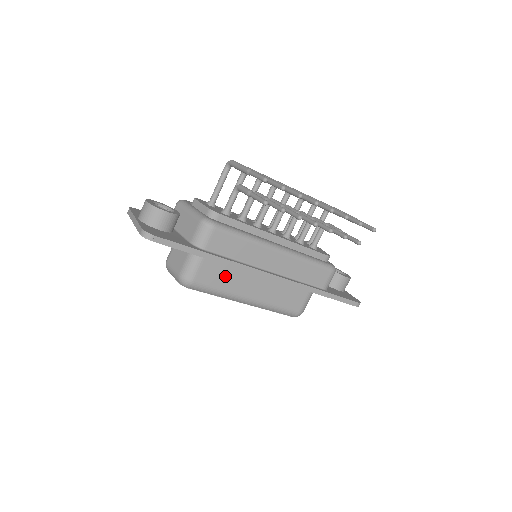
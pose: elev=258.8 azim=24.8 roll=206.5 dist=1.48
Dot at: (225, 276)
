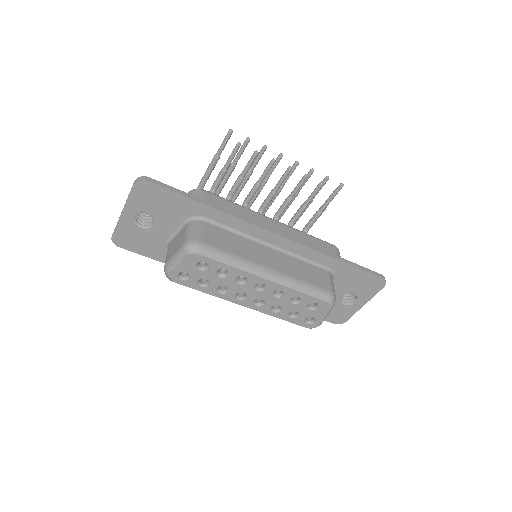
Dot at: (232, 242)
